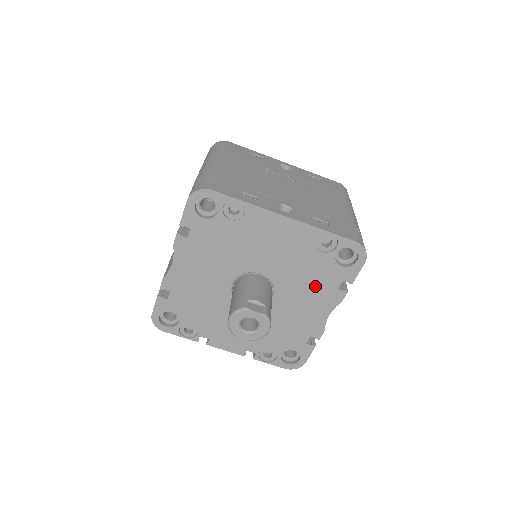
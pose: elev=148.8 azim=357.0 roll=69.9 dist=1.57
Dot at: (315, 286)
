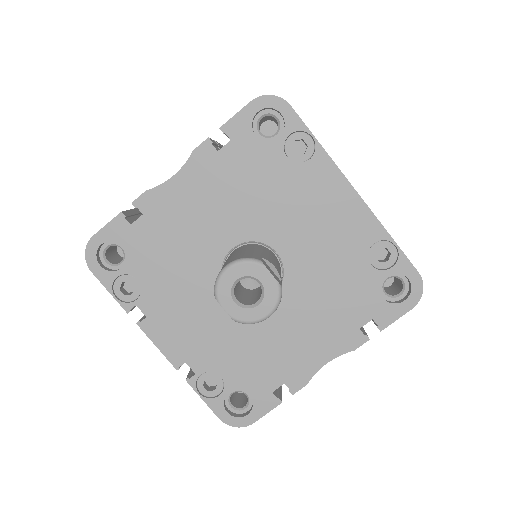
Dot at: (334, 309)
